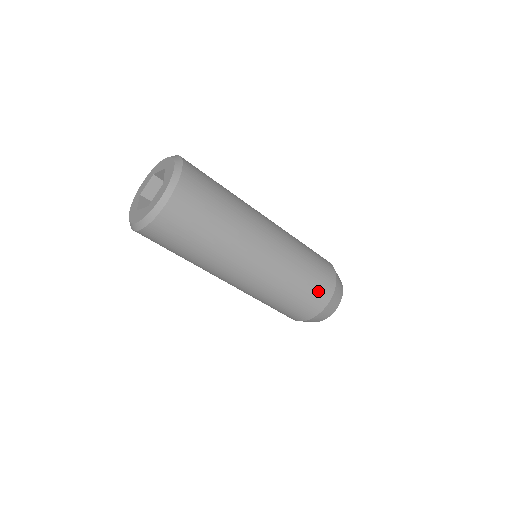
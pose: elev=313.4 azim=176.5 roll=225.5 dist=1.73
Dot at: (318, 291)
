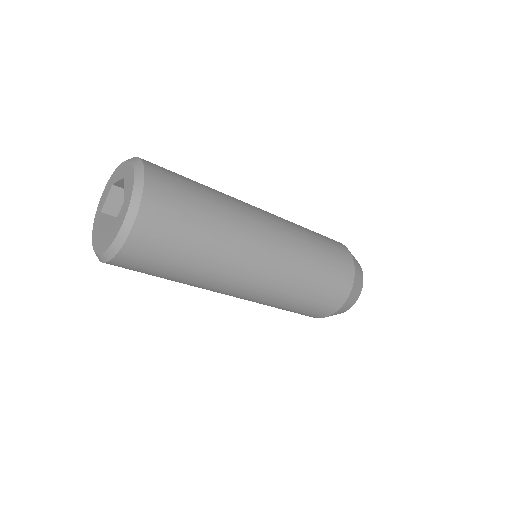
Dot at: (308, 313)
